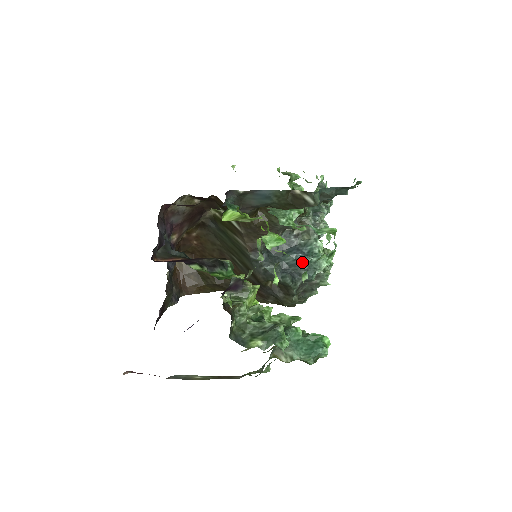
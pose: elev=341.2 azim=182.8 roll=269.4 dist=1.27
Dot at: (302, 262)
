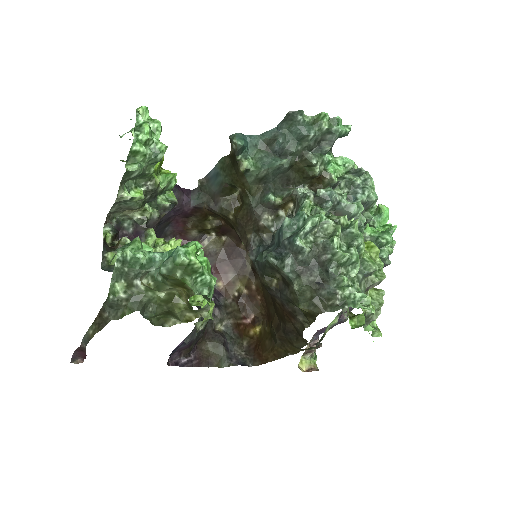
Dot at: (281, 229)
